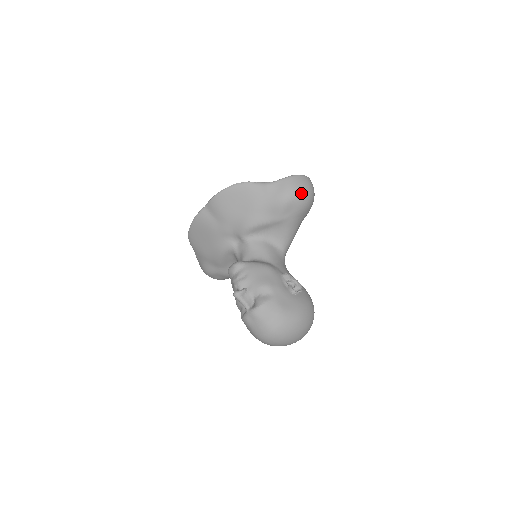
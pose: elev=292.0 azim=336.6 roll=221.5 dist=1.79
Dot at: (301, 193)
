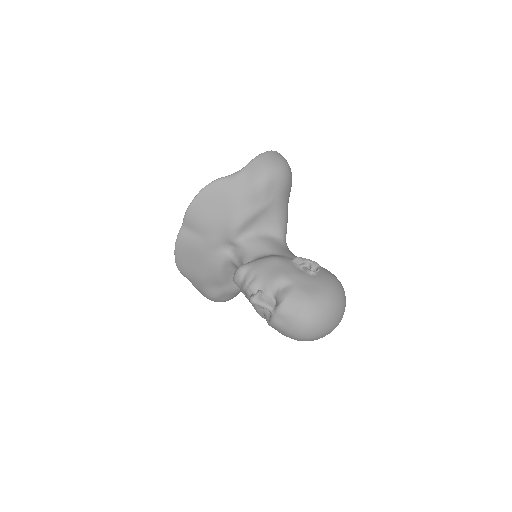
Dot at: (276, 168)
